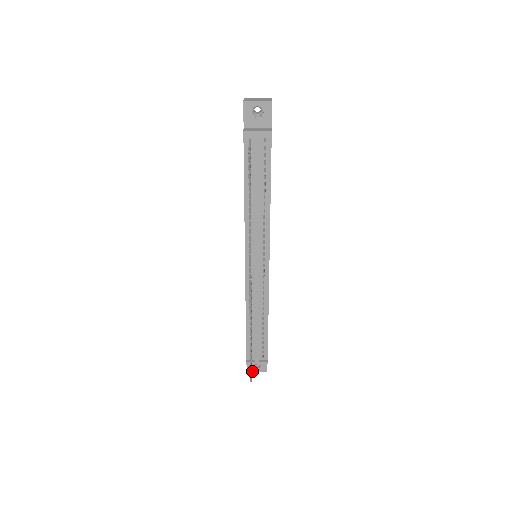
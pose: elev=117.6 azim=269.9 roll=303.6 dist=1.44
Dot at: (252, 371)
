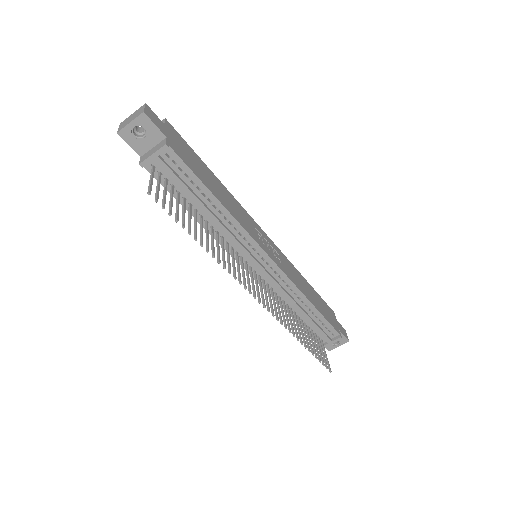
Dot at: (334, 348)
